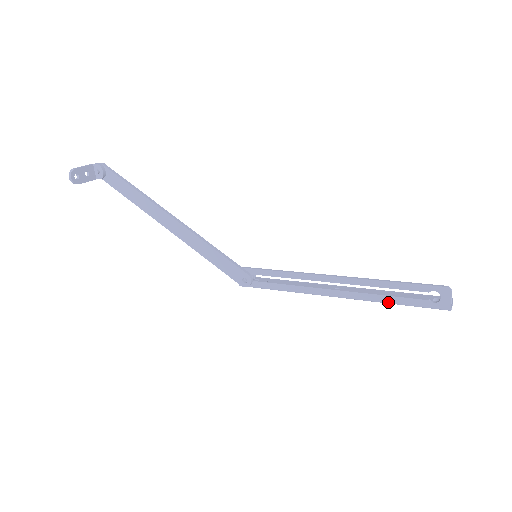
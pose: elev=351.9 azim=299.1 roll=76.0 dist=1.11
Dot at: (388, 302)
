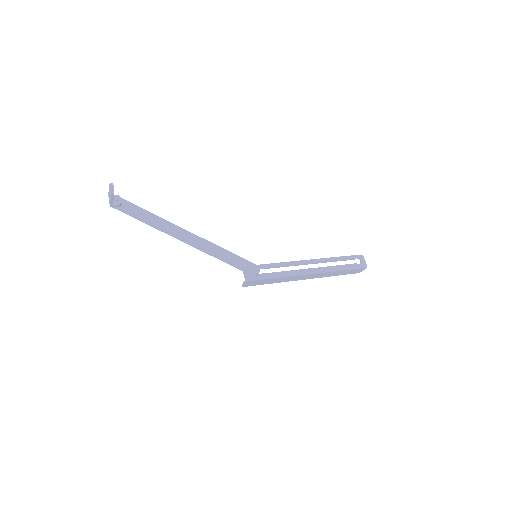
Dot at: (340, 269)
